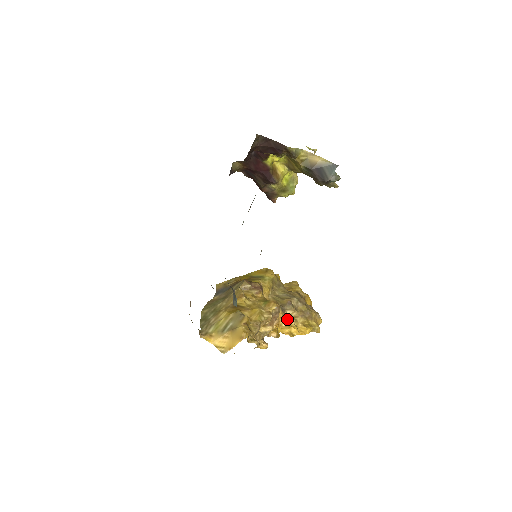
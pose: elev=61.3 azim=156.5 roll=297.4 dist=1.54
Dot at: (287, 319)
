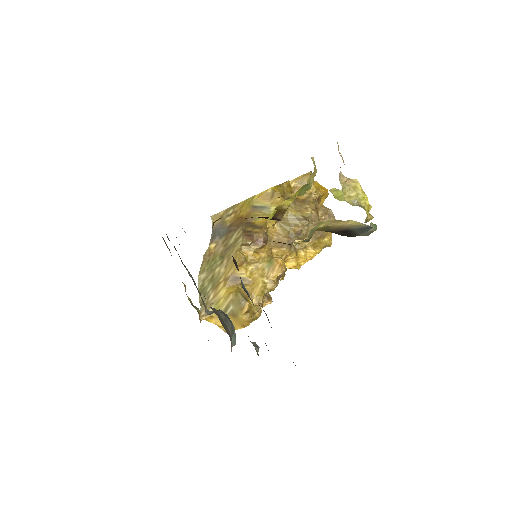
Dot at: (295, 252)
